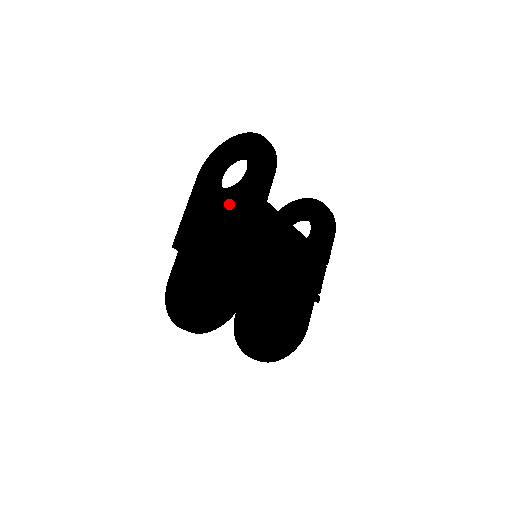
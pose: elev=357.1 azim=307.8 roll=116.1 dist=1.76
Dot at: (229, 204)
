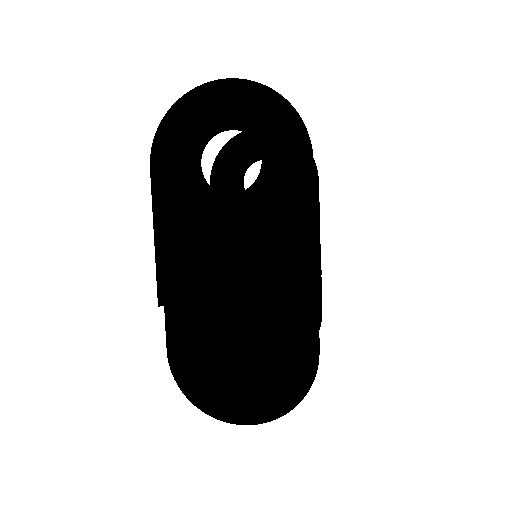
Dot at: (251, 226)
